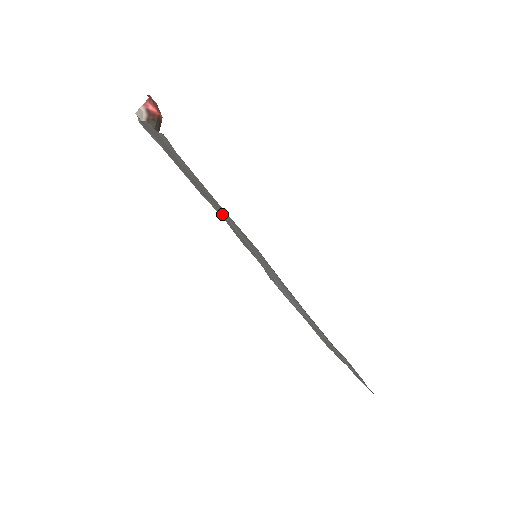
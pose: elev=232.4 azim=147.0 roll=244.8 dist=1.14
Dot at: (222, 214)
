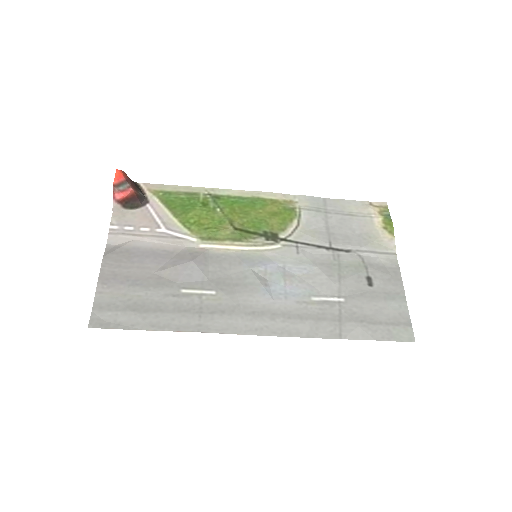
Dot at: (186, 283)
